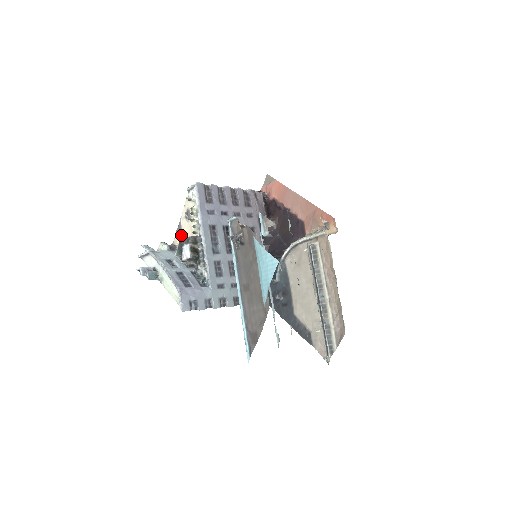
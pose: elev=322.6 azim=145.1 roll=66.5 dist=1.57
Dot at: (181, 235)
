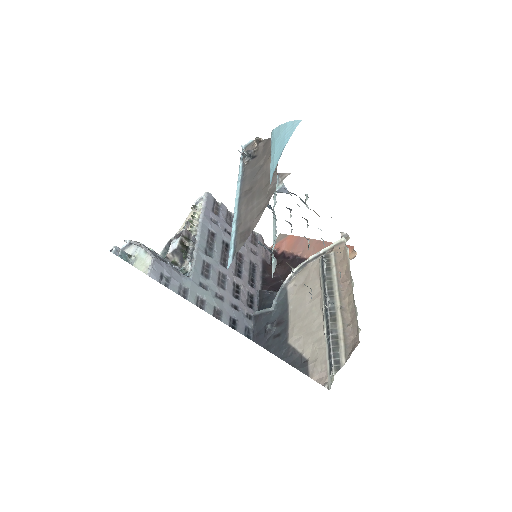
Dot at: occluded
